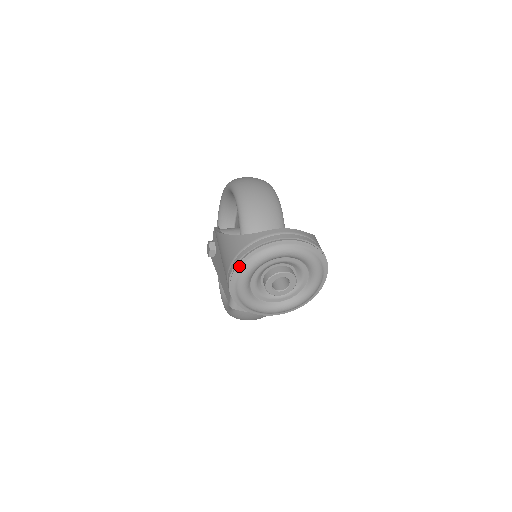
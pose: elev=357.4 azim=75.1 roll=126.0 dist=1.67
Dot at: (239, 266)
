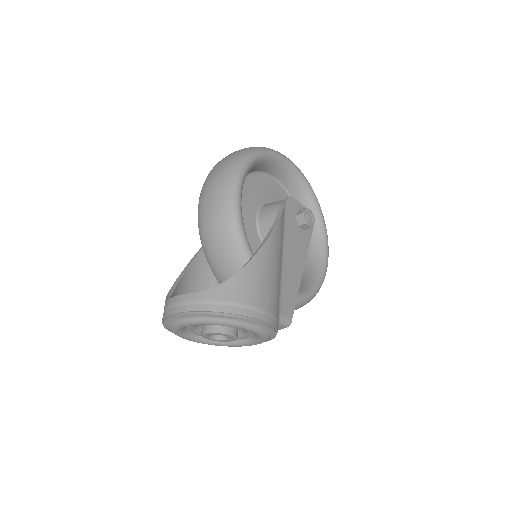
Dot at: (170, 331)
